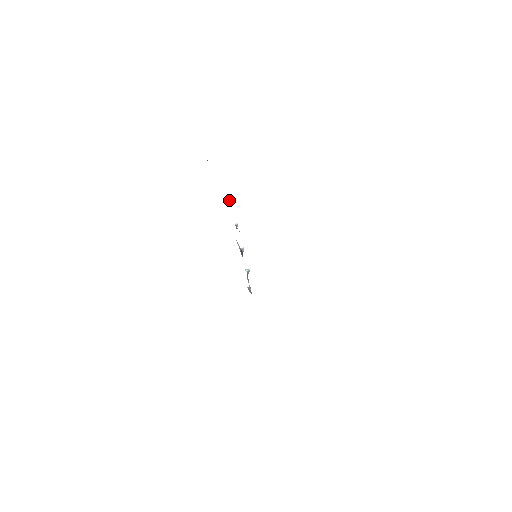
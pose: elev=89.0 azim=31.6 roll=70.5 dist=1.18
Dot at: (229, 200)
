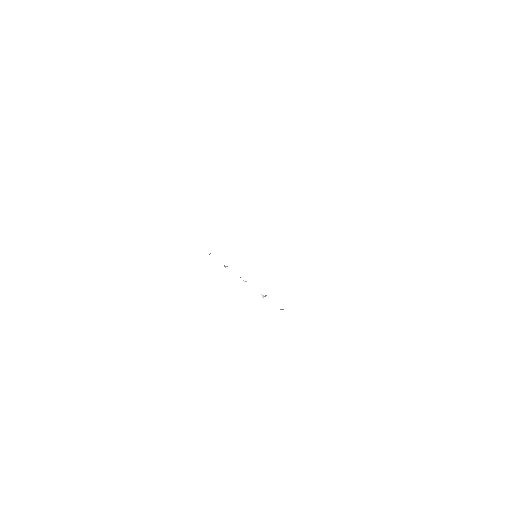
Dot at: occluded
